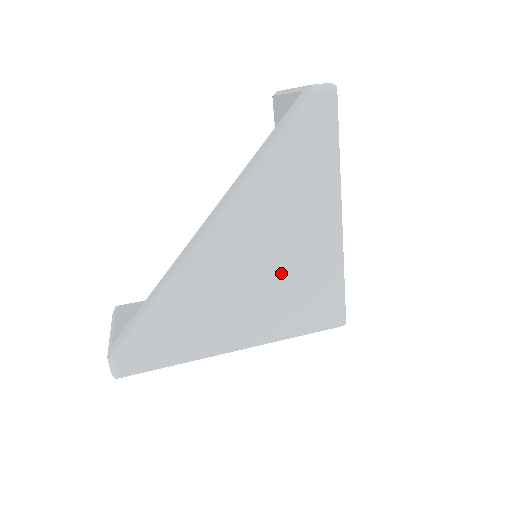
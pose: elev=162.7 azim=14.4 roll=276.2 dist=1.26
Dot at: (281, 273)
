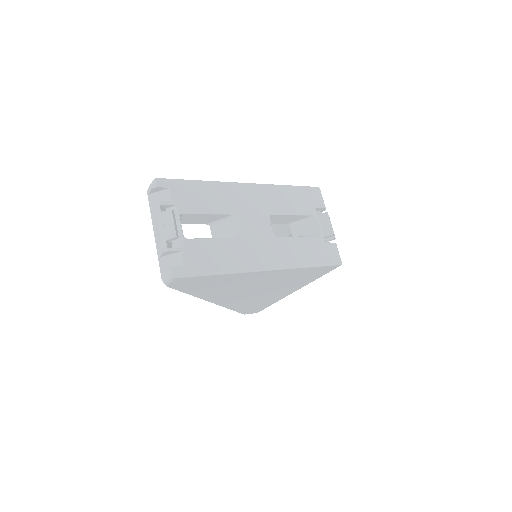
Dot at: (271, 285)
